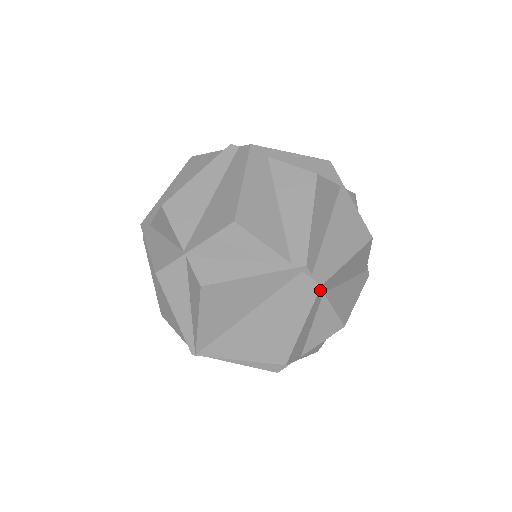
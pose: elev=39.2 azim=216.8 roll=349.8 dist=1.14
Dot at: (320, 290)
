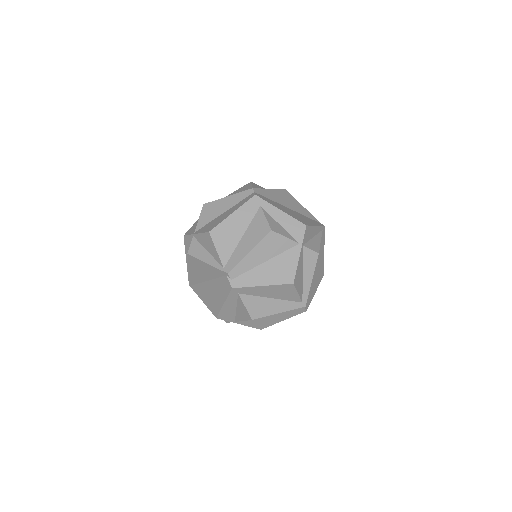
Dot at: (232, 290)
